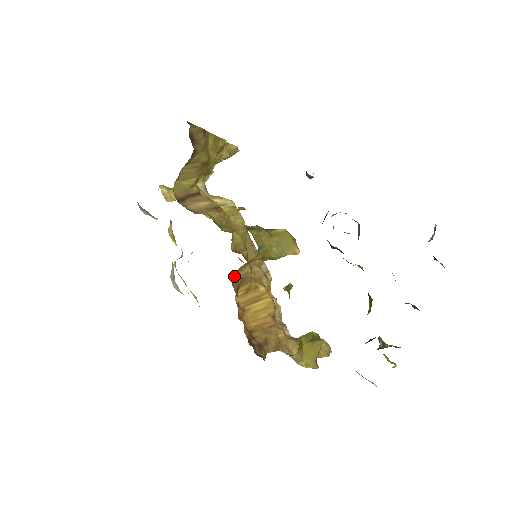
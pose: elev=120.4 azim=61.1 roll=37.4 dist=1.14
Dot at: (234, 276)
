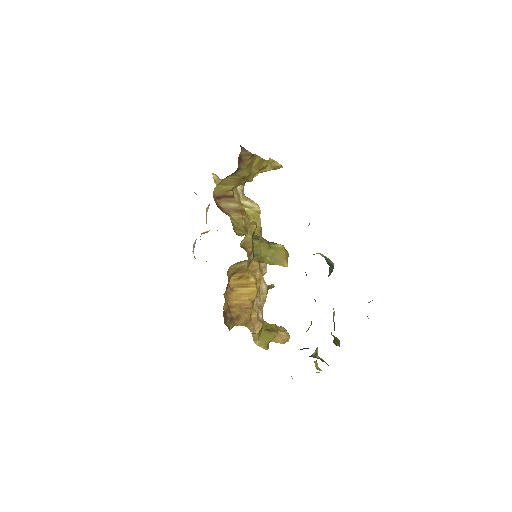
Dot at: (232, 266)
